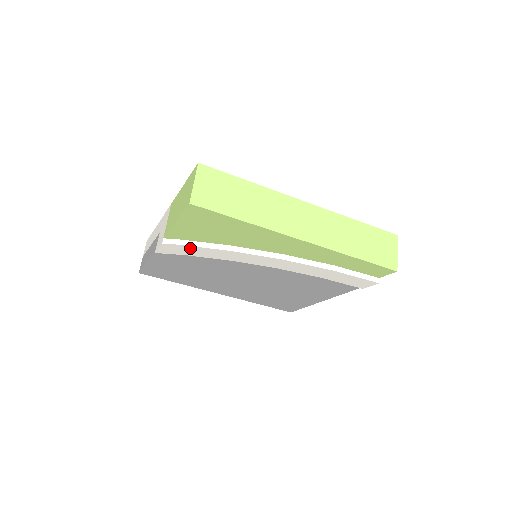
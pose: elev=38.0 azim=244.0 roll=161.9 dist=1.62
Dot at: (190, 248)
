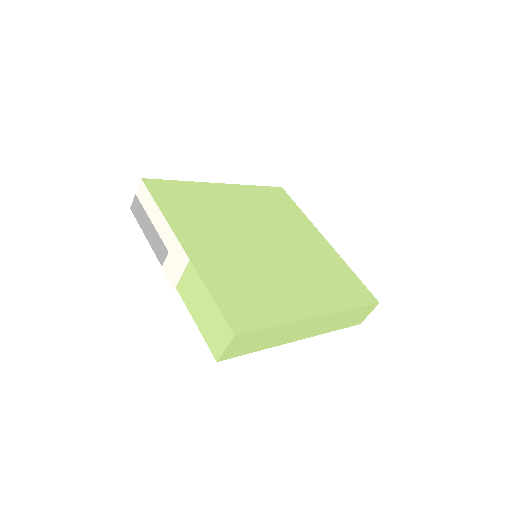
Dot at: occluded
